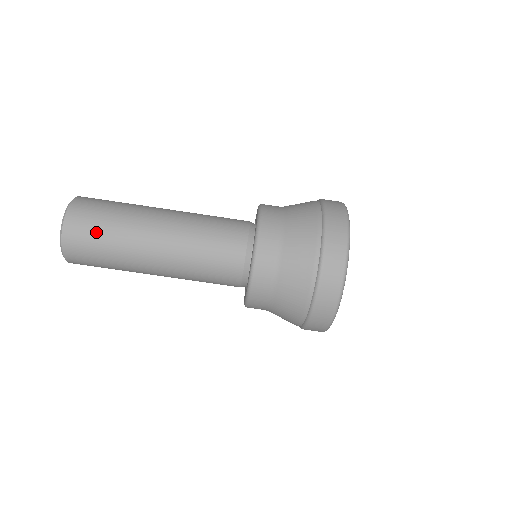
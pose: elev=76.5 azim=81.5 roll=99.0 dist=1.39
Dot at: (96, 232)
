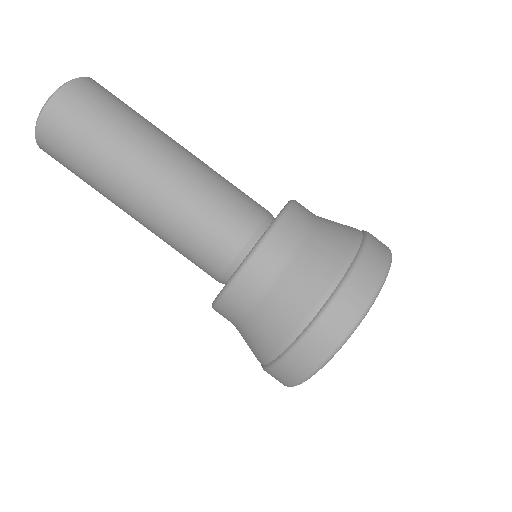
Dot at: (90, 120)
